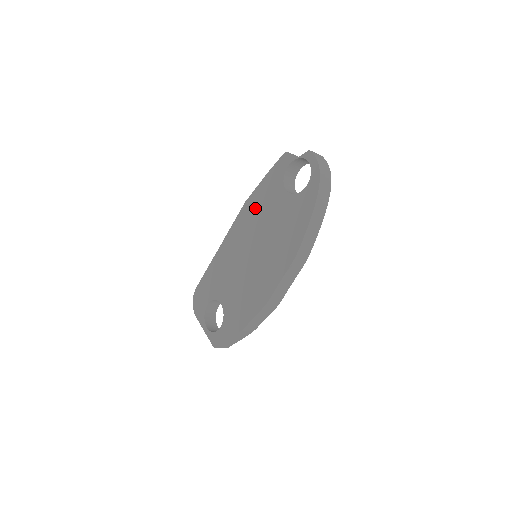
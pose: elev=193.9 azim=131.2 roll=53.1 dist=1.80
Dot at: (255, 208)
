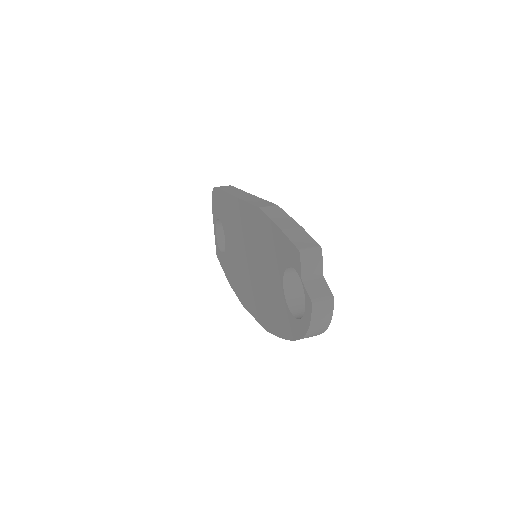
Dot at: (262, 234)
